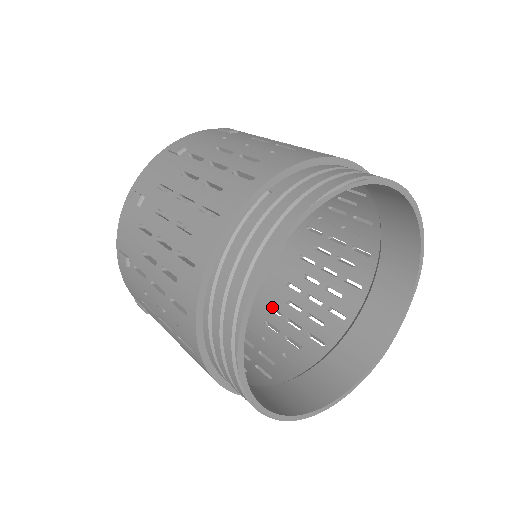
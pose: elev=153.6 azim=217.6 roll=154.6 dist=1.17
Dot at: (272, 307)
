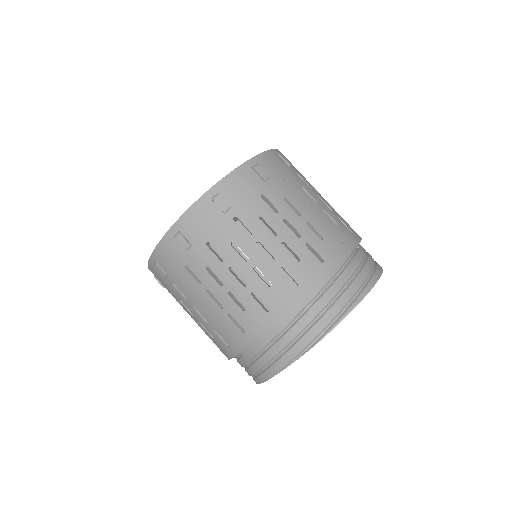
Dot at: occluded
